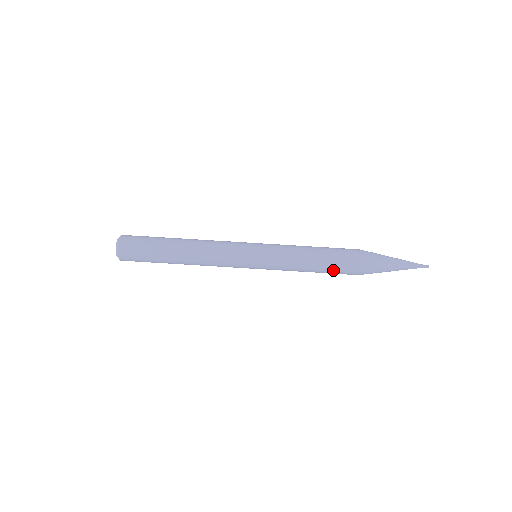
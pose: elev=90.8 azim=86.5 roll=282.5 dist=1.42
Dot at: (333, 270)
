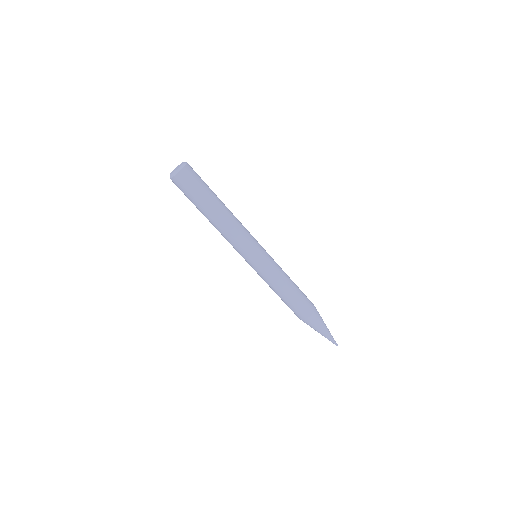
Dot at: (296, 302)
